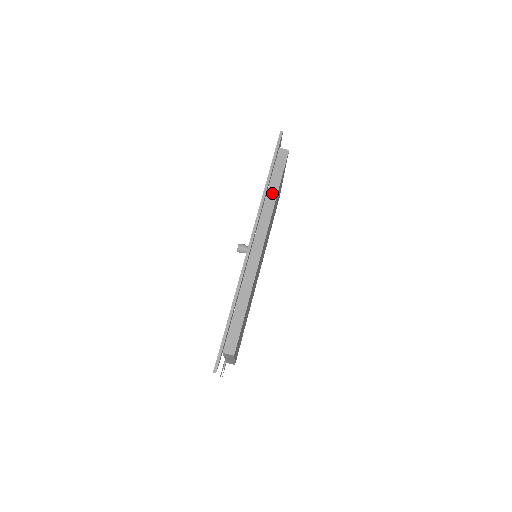
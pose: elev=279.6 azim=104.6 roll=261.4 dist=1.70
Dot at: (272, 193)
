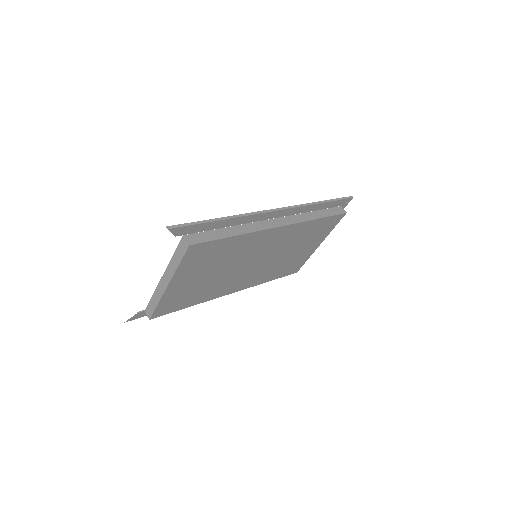
Dot at: (315, 215)
